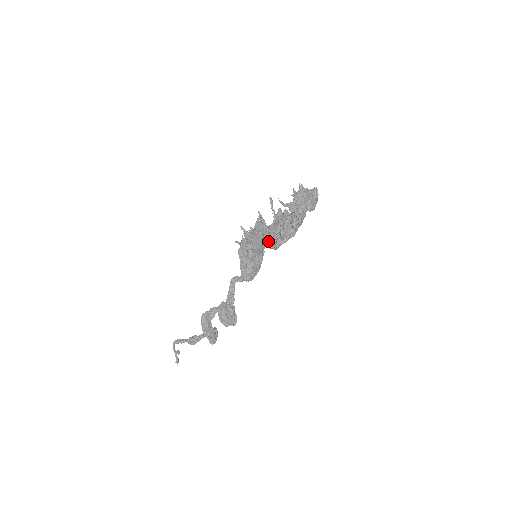
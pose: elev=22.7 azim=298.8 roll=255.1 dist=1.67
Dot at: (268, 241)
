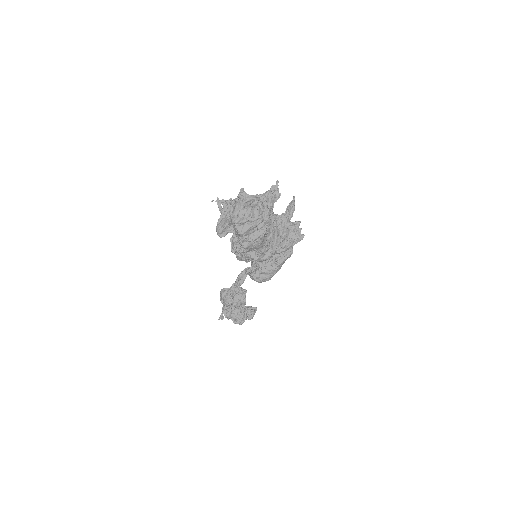
Dot at: occluded
